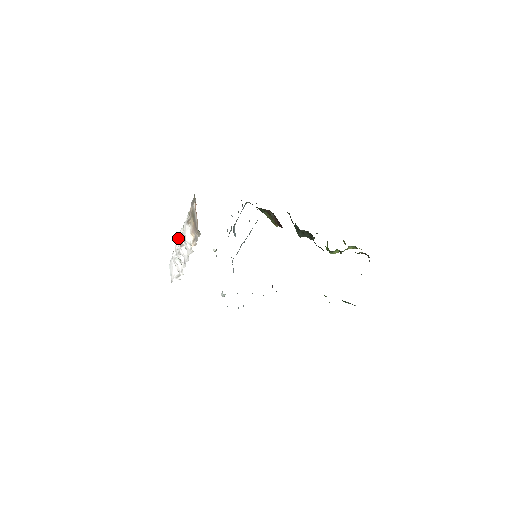
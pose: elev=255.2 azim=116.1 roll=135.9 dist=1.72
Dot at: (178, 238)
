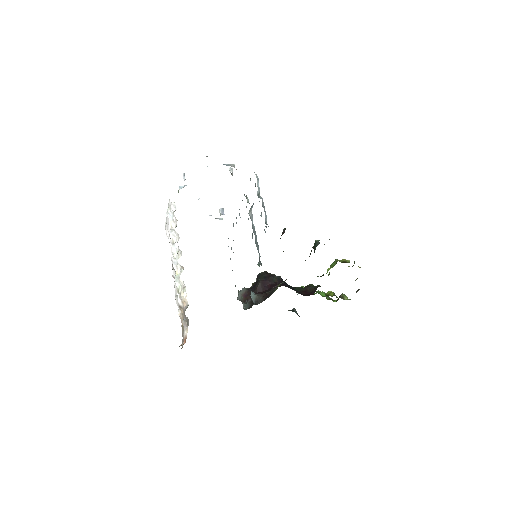
Dot at: (173, 267)
